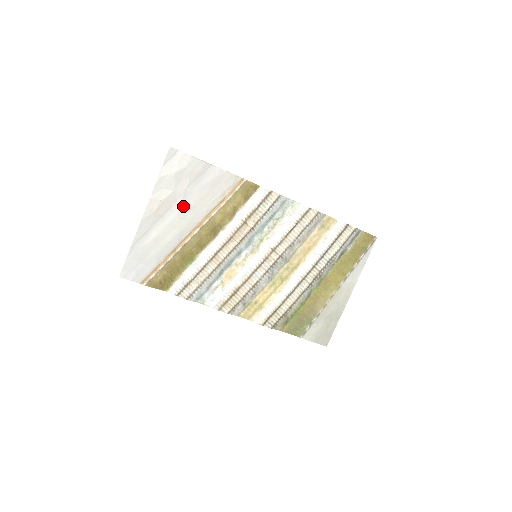
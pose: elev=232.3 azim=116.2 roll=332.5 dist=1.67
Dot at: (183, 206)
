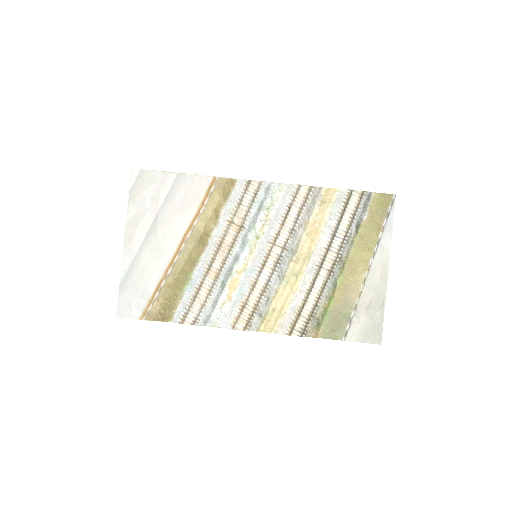
Dot at: (161, 224)
